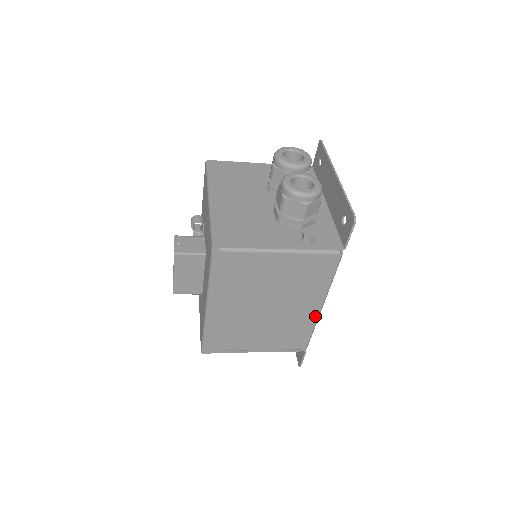
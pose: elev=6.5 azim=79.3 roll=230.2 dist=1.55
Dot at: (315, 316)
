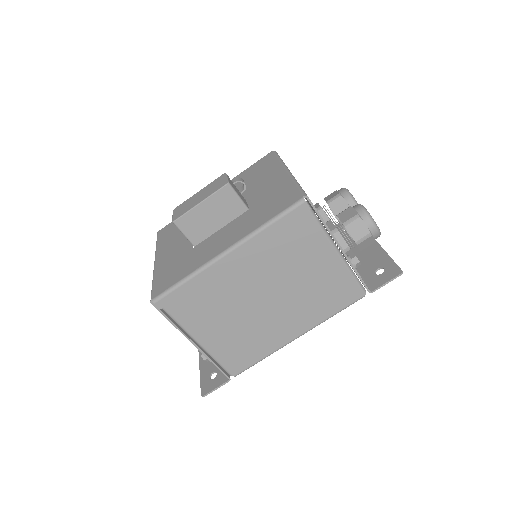
Dot at: (283, 343)
